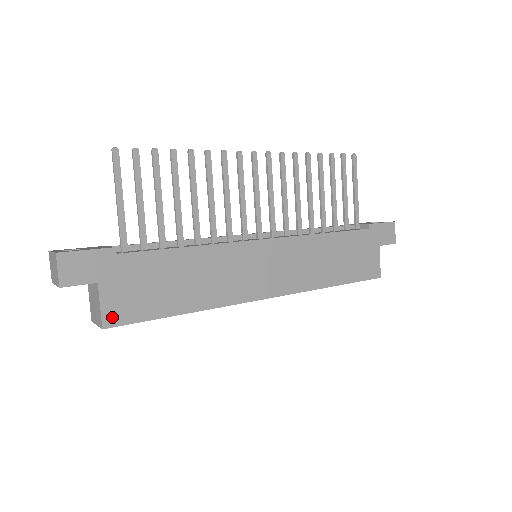
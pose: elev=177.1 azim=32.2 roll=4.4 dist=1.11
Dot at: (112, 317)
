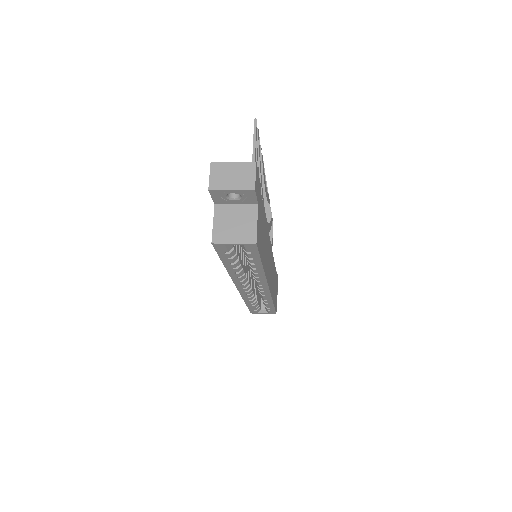
Dot at: (258, 238)
